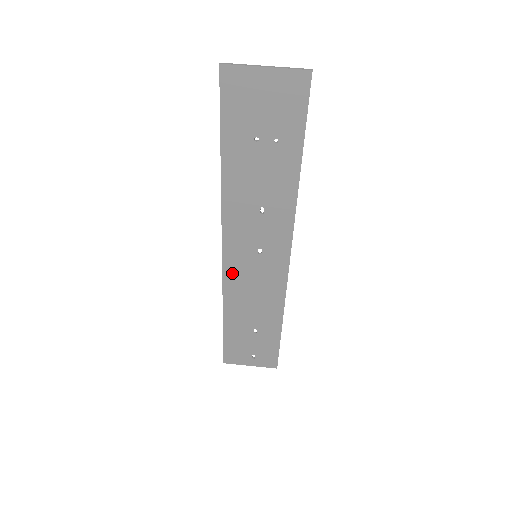
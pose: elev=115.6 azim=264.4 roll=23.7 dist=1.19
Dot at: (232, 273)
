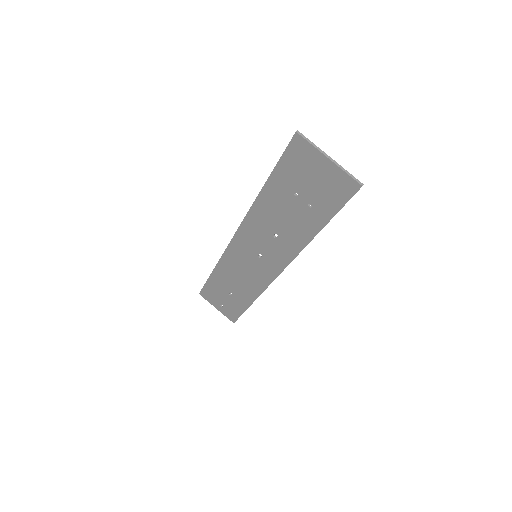
Dot at: (233, 253)
